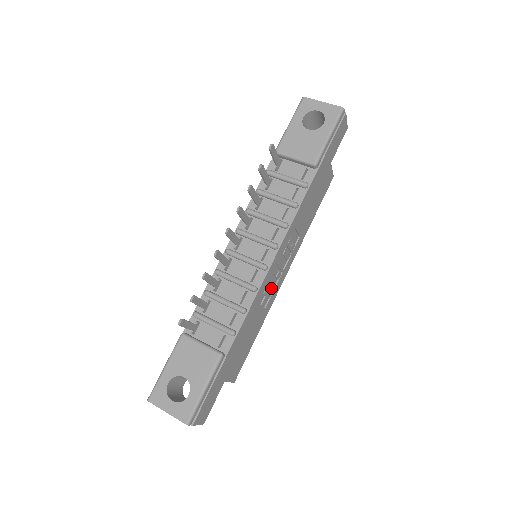
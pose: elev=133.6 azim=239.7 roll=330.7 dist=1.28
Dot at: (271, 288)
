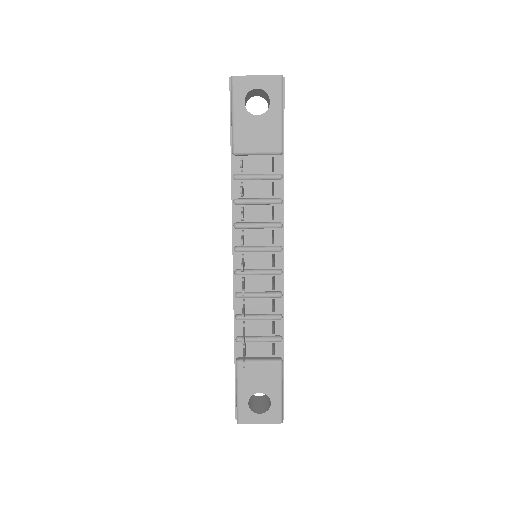
Dot at: occluded
